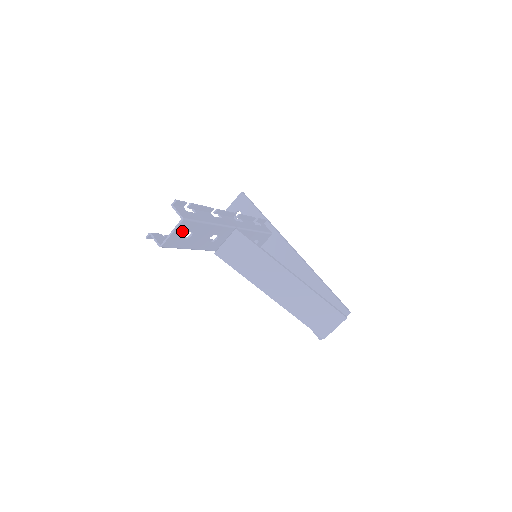
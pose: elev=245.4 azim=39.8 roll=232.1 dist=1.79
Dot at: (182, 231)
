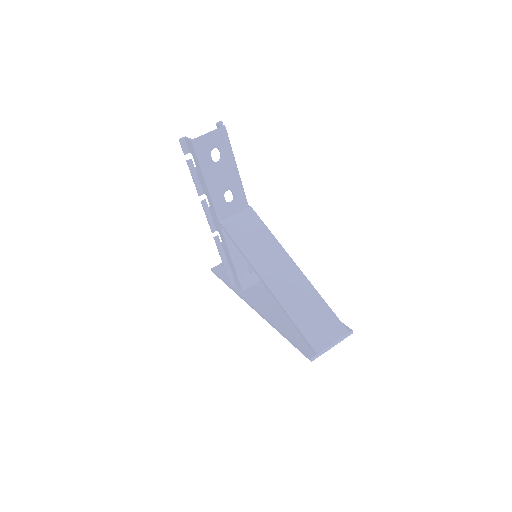
Dot at: (216, 143)
